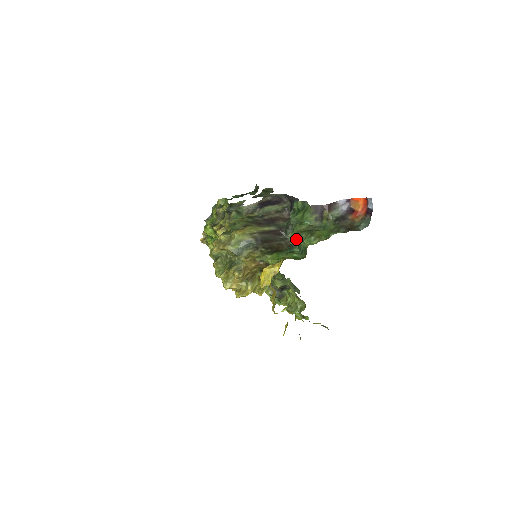
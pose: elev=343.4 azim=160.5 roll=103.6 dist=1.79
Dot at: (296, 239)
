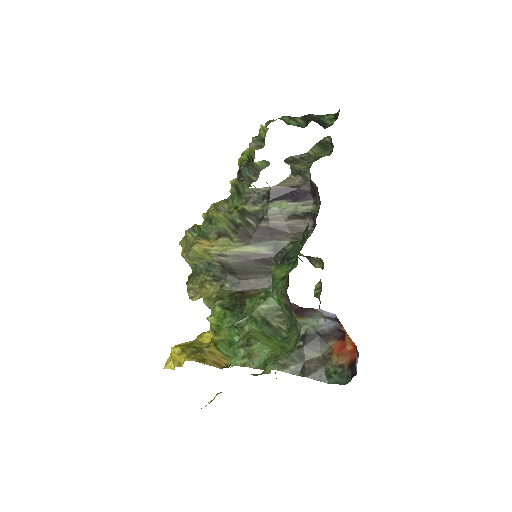
Dot at: (237, 325)
